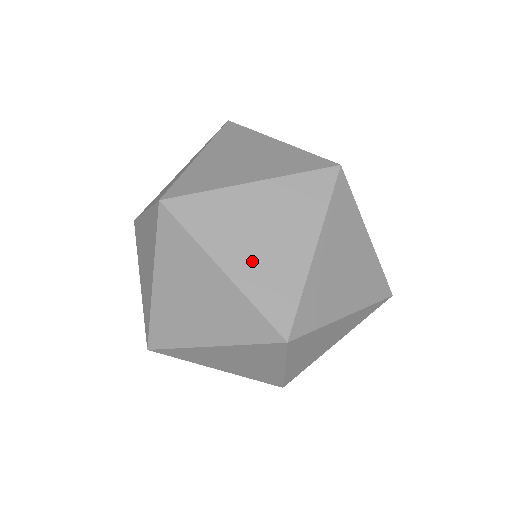
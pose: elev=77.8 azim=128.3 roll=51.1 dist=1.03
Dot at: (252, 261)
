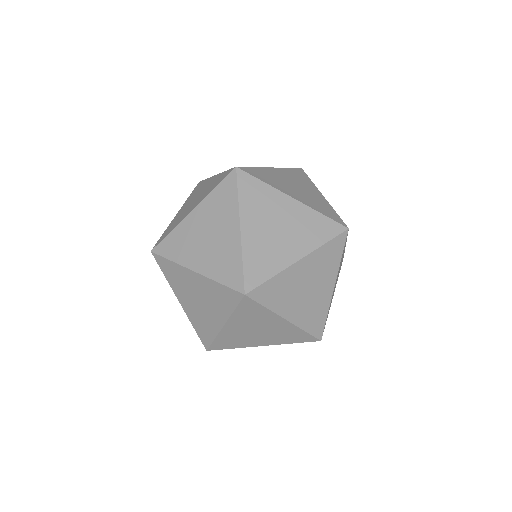
Dot at: (268, 338)
